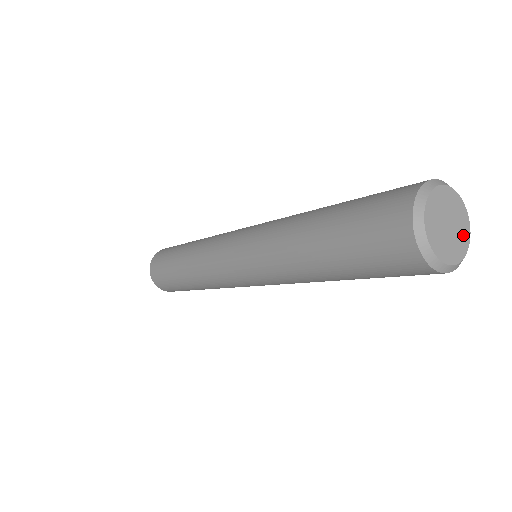
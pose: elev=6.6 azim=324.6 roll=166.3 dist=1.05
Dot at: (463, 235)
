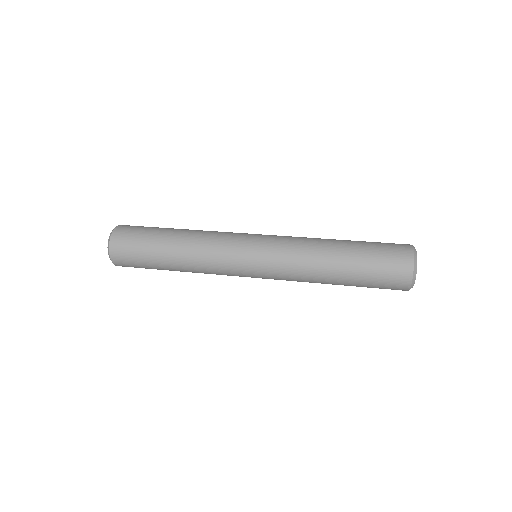
Dot at: occluded
